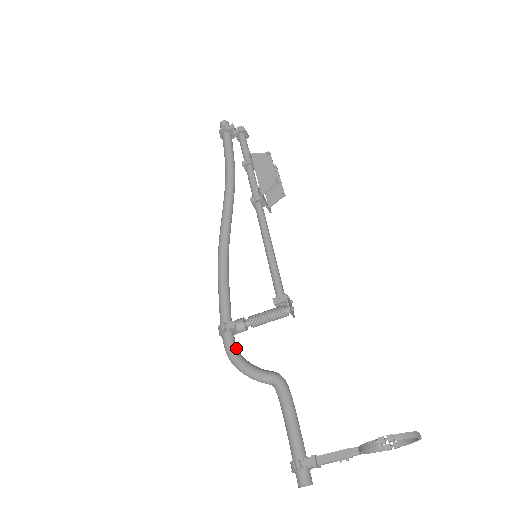
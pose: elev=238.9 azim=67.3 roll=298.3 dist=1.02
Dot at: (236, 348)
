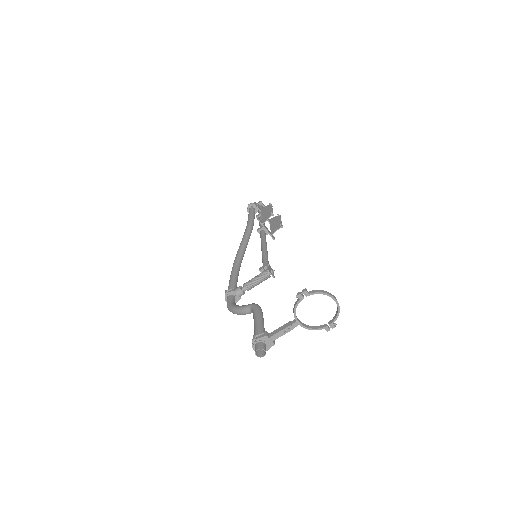
Dot at: (234, 302)
